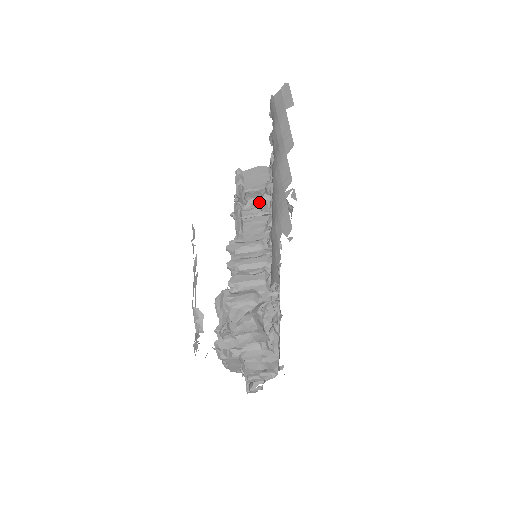
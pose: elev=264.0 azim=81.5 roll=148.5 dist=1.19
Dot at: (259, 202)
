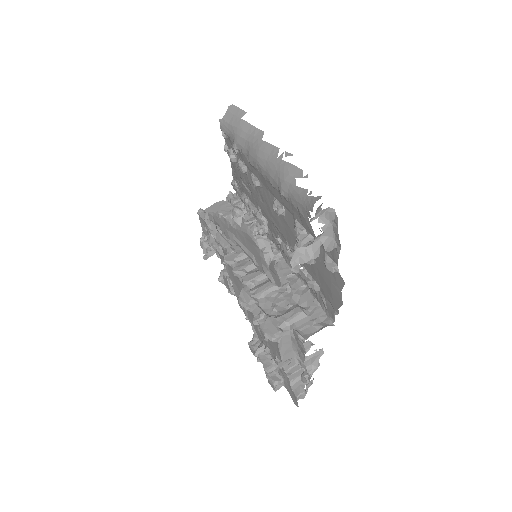
Dot at: occluded
